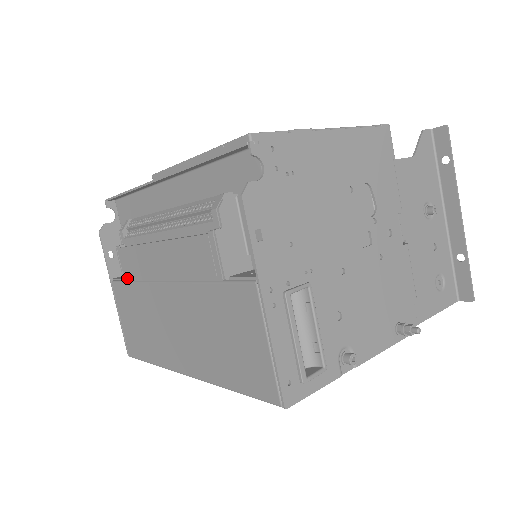
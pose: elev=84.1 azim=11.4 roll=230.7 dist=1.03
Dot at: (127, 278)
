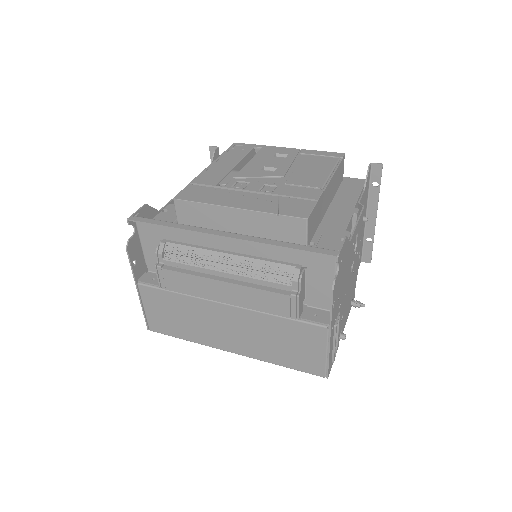
Dot at: (167, 288)
